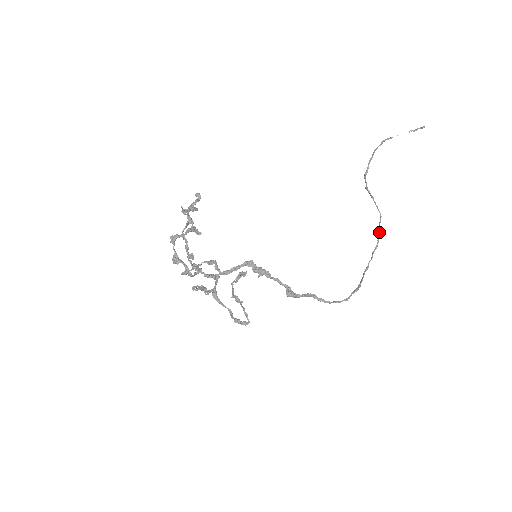
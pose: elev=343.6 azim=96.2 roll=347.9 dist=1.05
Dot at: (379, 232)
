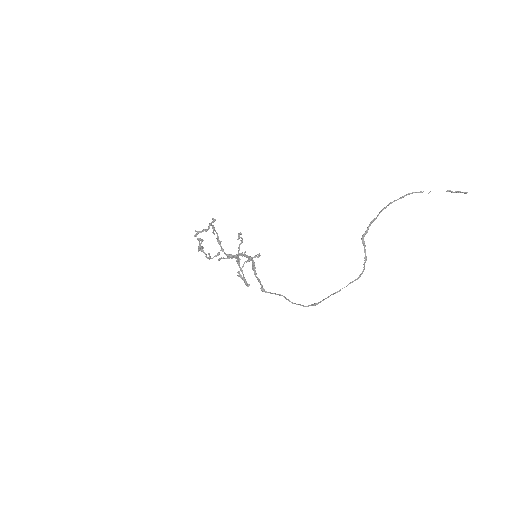
Dot at: (363, 271)
